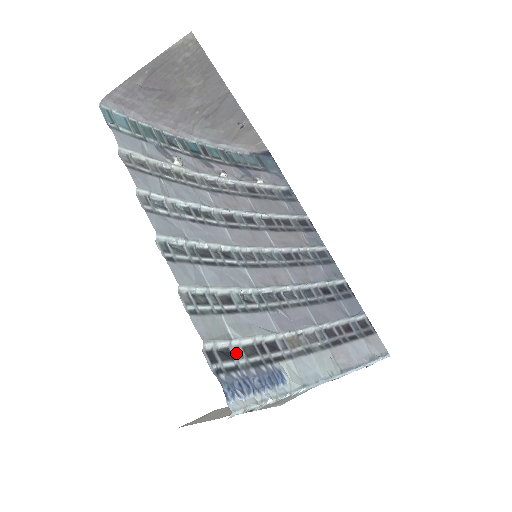
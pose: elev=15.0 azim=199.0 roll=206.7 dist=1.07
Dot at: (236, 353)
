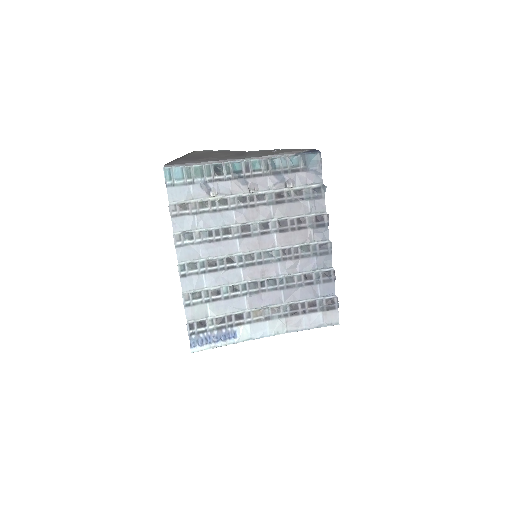
Dot at: (209, 323)
